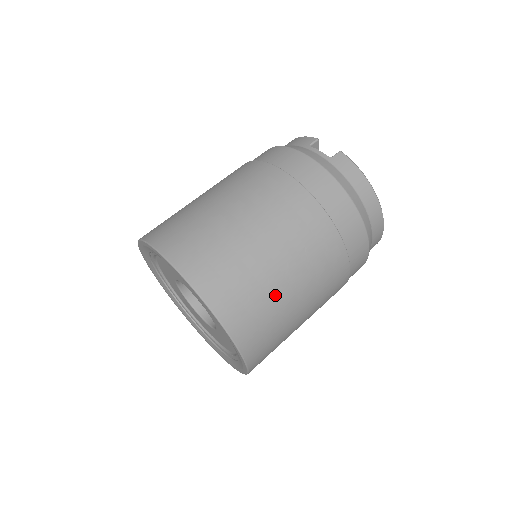
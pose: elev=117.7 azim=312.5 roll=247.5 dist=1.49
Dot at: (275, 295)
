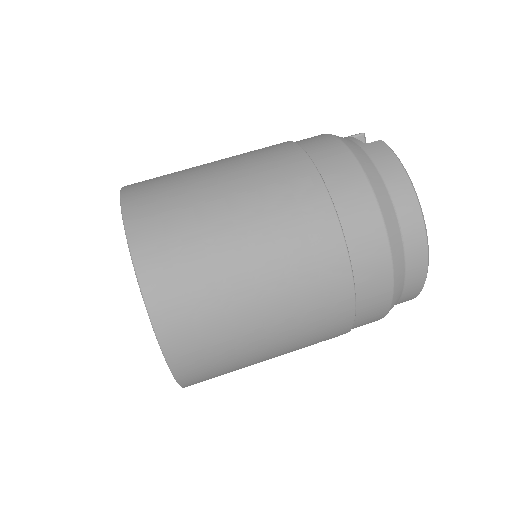
Dot at: (219, 261)
